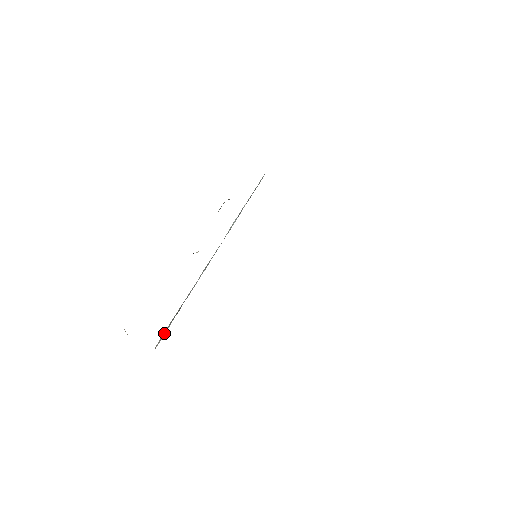
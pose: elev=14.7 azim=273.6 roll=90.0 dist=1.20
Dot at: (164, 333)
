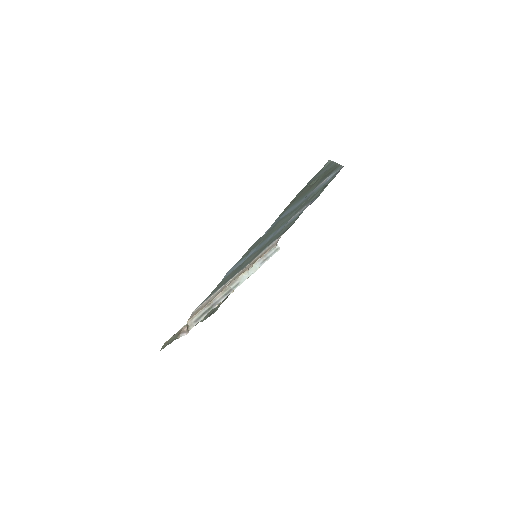
Dot at: (199, 319)
